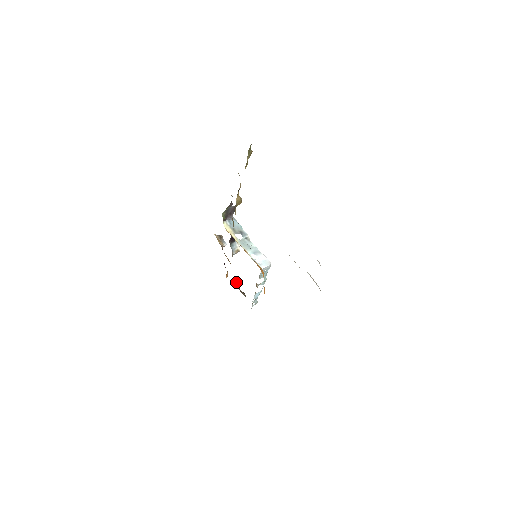
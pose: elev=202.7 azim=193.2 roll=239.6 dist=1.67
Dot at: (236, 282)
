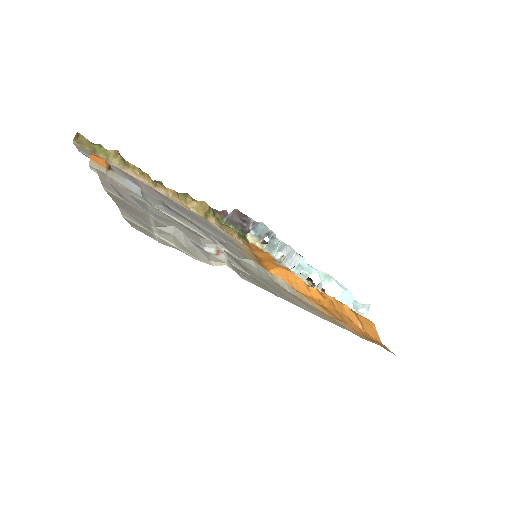
Dot at: occluded
